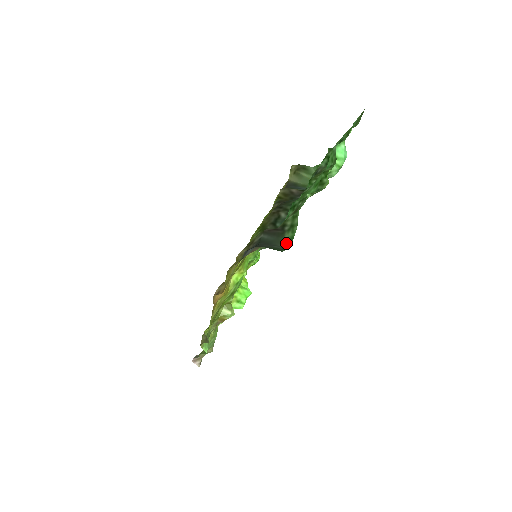
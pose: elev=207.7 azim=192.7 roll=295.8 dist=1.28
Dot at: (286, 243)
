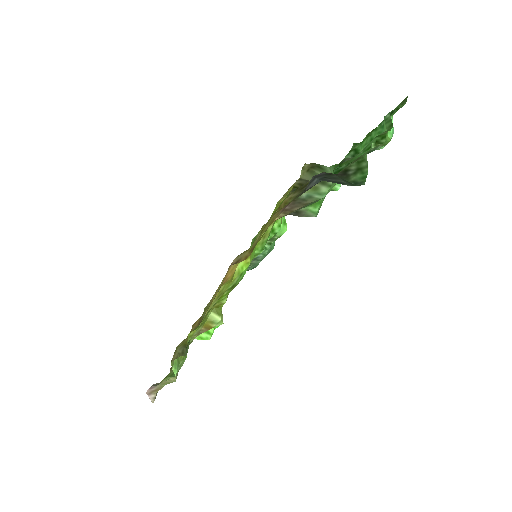
Dot at: (356, 182)
